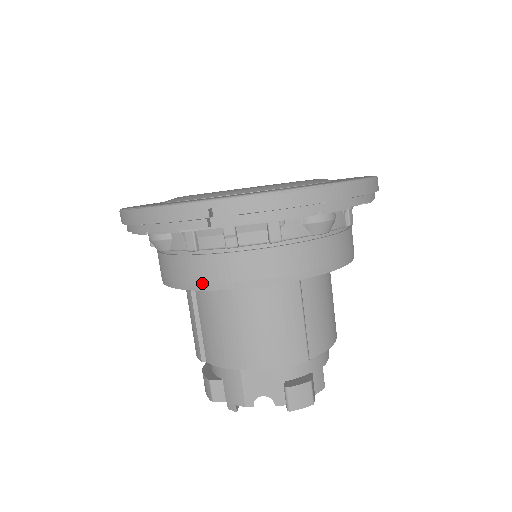
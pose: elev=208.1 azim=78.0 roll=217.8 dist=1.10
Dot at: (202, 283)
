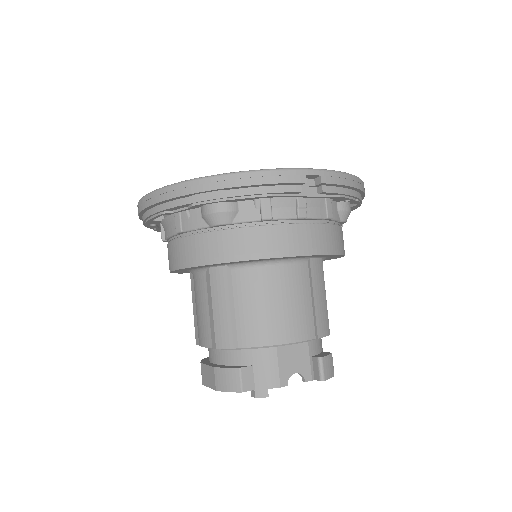
Dot at: (271, 251)
